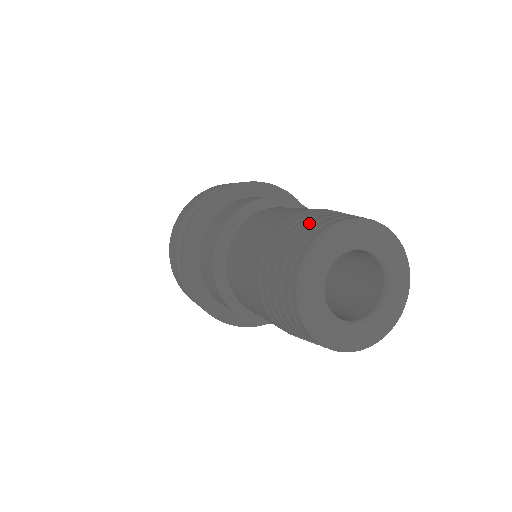
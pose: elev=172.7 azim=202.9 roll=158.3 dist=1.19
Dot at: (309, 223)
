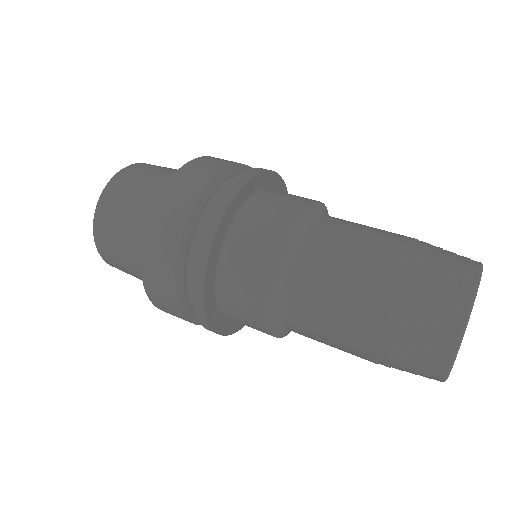
Dot at: (446, 260)
